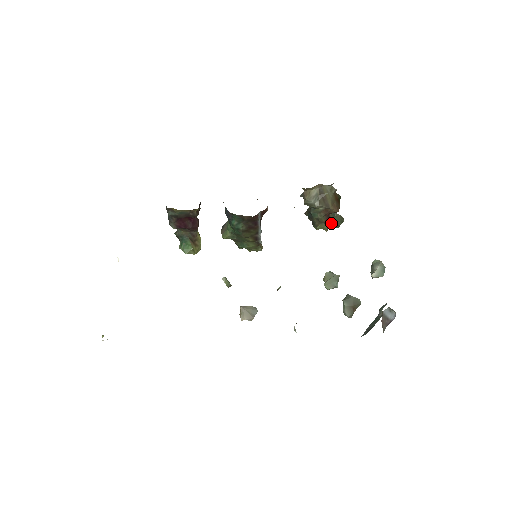
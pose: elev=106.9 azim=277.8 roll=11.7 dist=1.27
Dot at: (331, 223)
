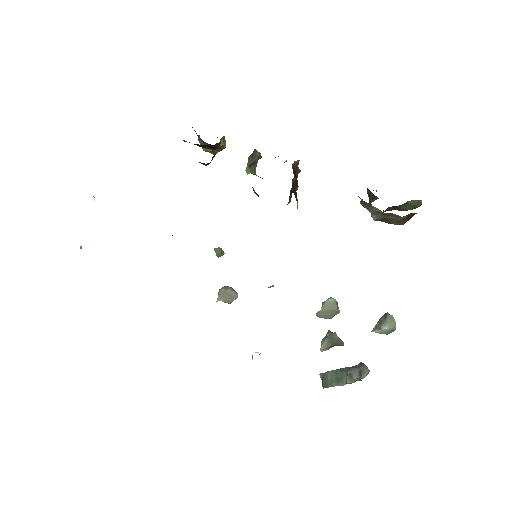
Dot at: (397, 208)
